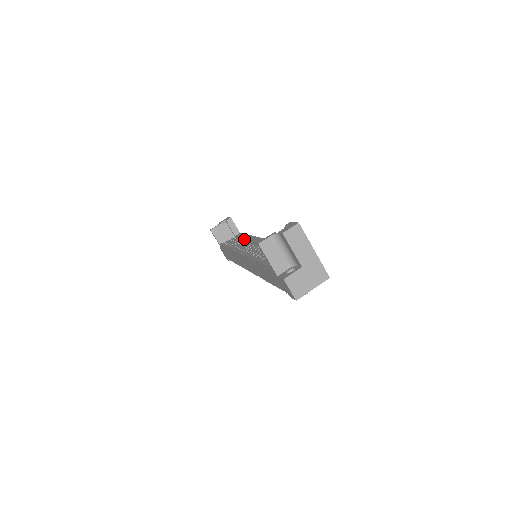
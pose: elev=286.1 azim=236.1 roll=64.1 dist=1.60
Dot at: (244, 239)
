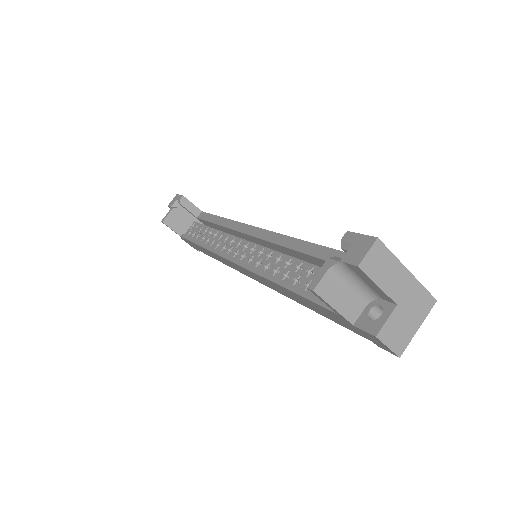
Dot at: (218, 225)
